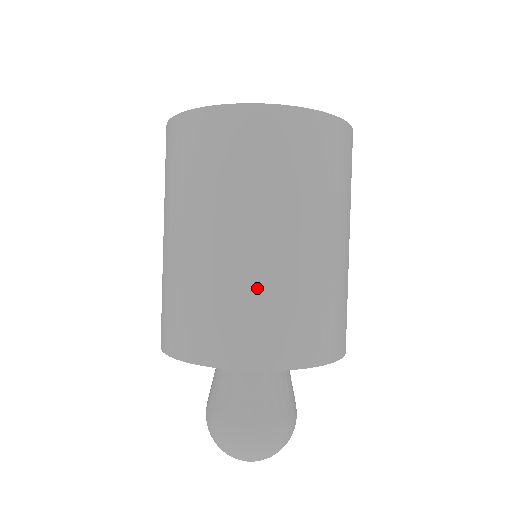
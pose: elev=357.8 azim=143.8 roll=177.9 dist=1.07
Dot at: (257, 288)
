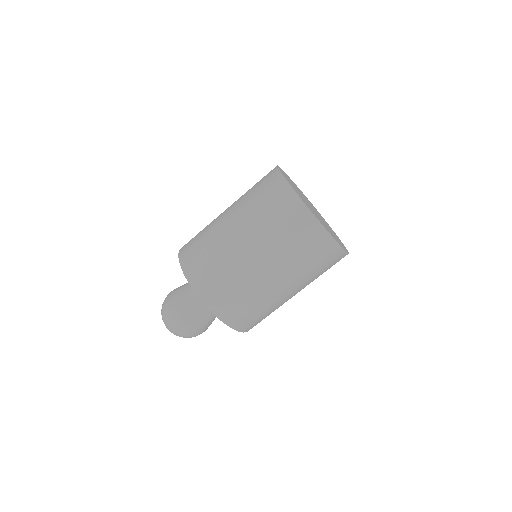
Dot at: (252, 294)
